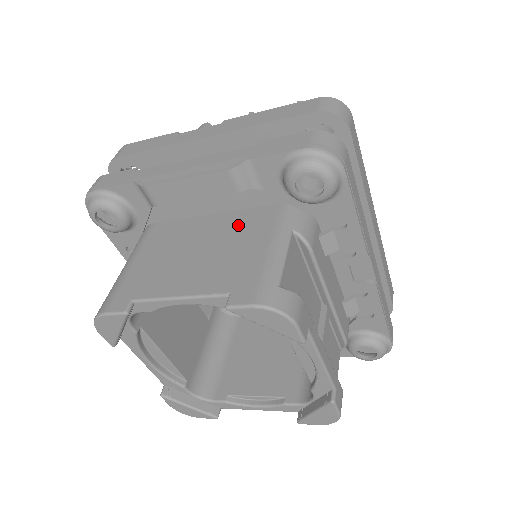
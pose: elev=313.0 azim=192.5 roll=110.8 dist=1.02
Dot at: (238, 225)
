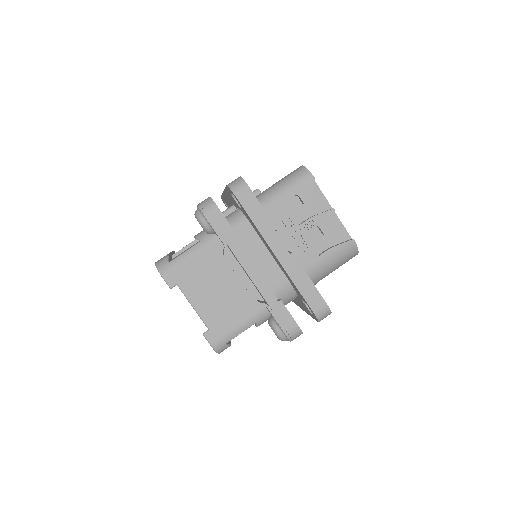
Dot at: (244, 295)
